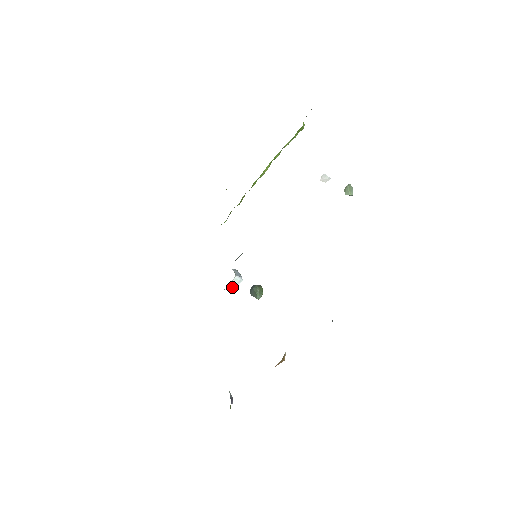
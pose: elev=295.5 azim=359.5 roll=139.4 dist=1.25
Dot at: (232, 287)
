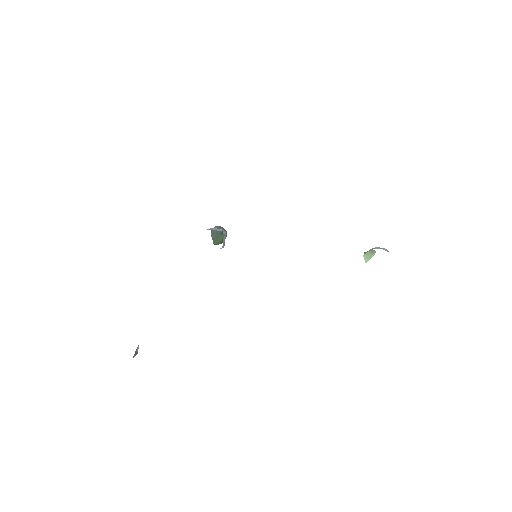
Dot at: occluded
